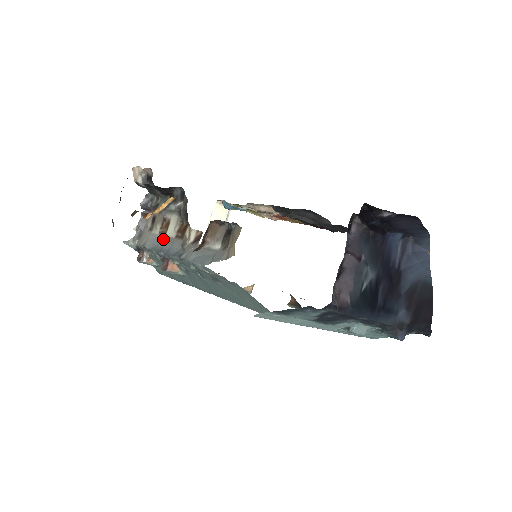
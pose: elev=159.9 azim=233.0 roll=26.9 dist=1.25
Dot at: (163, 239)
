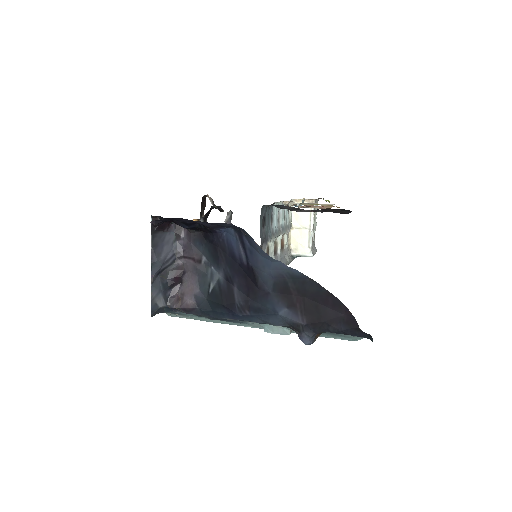
Dot at: occluded
